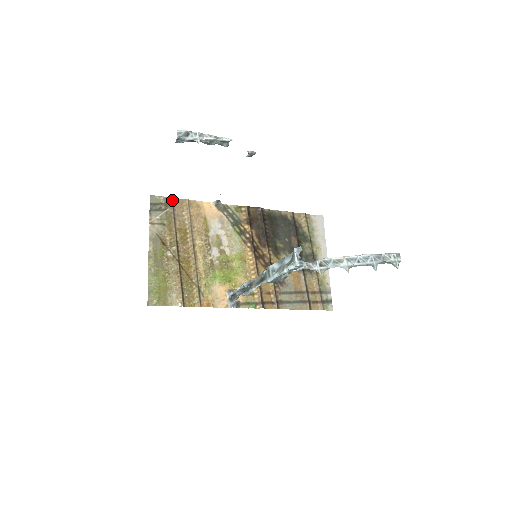
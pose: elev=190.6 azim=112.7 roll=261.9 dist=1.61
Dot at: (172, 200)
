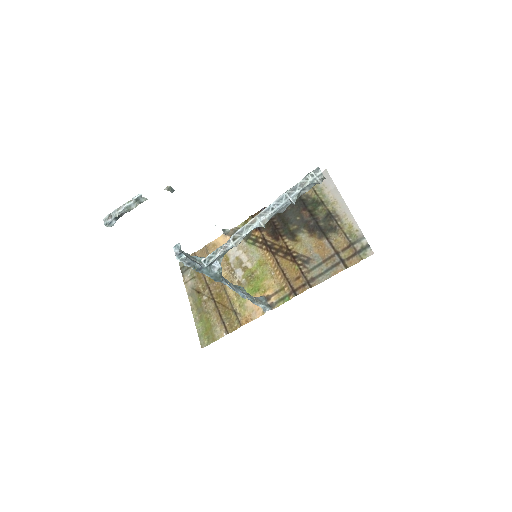
Dot at: (194, 255)
